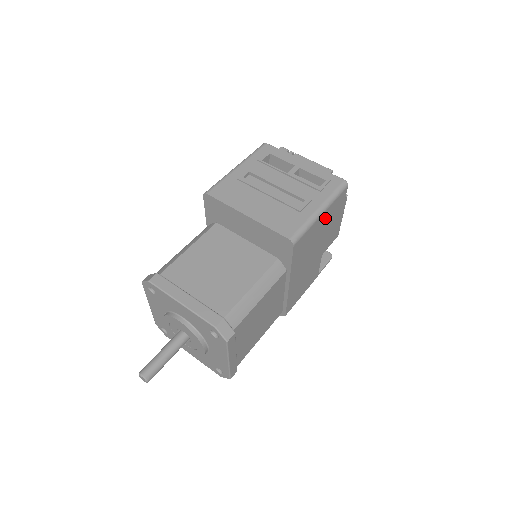
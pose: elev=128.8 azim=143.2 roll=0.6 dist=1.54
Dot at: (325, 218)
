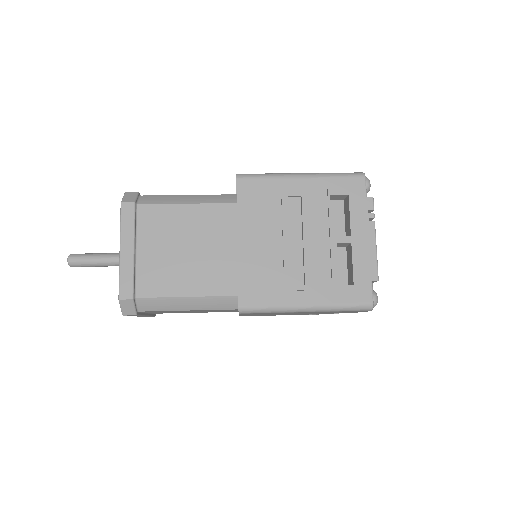
Dot at: (314, 312)
